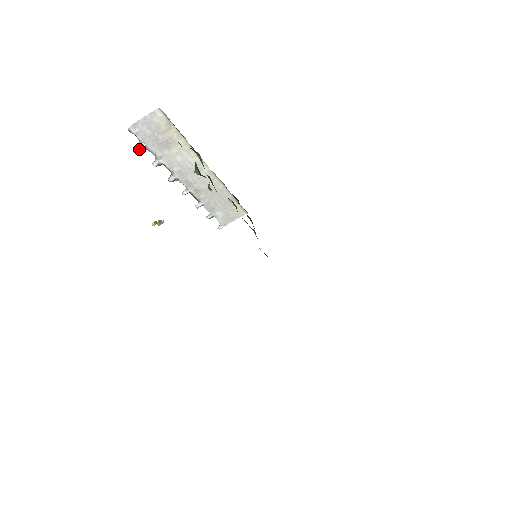
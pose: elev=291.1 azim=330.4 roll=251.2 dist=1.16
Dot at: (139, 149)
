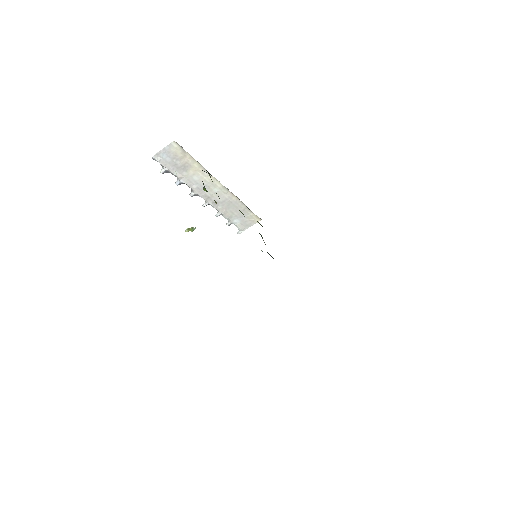
Dot at: (163, 173)
